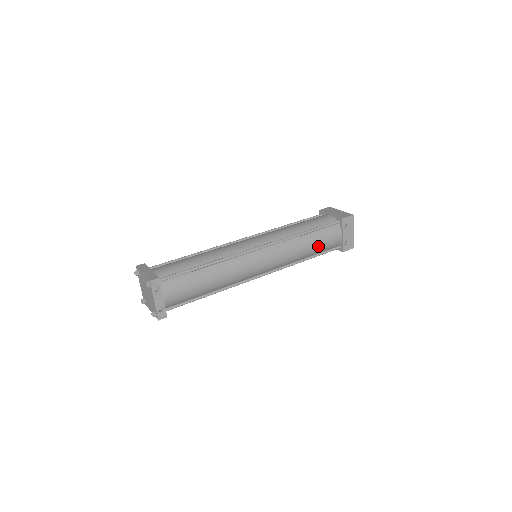
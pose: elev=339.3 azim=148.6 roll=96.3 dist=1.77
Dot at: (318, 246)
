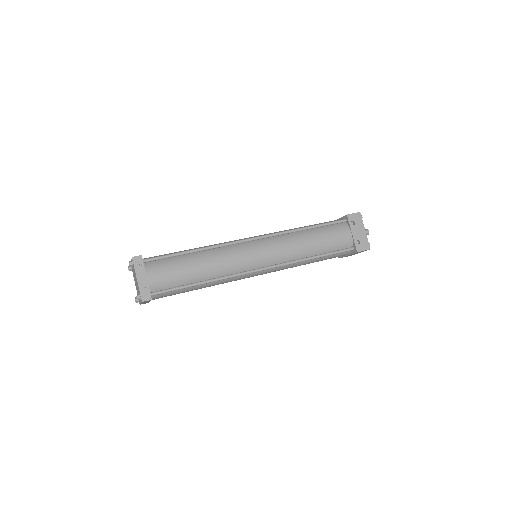
Dot at: (324, 243)
